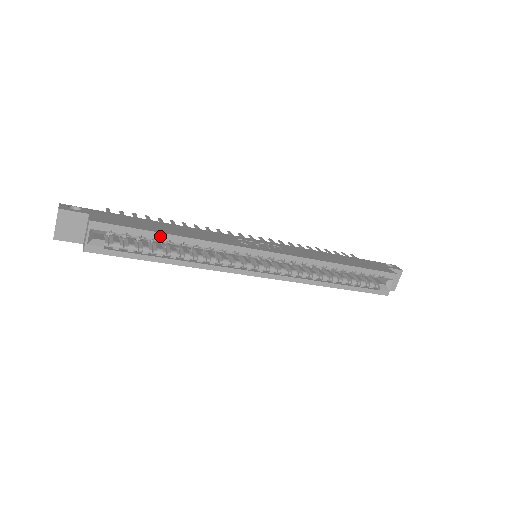
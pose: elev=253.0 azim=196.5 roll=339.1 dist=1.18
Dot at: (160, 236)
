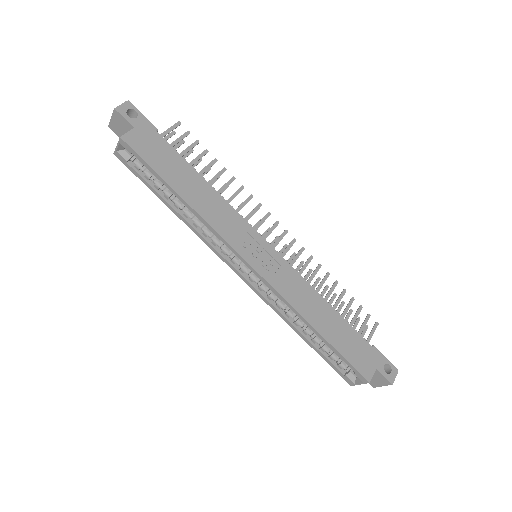
Dot at: (167, 186)
